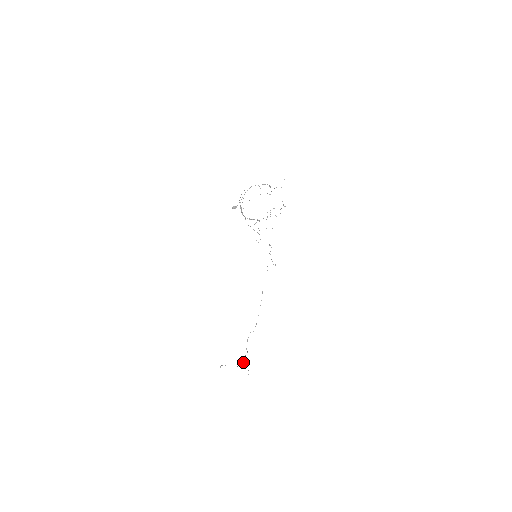
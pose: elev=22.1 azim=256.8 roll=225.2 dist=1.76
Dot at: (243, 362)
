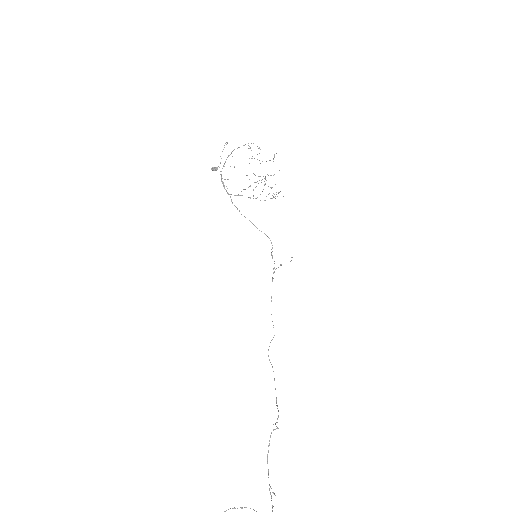
Dot at: occluded
